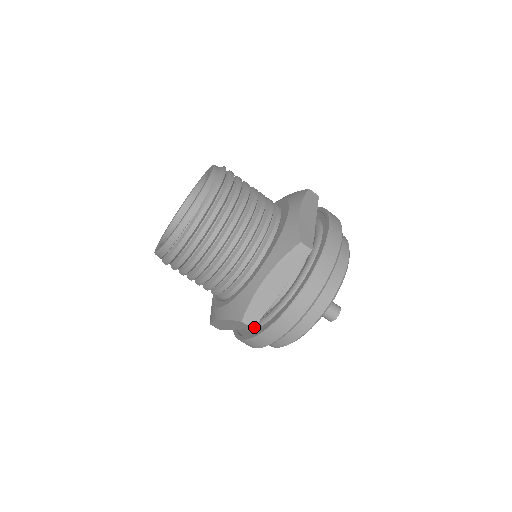
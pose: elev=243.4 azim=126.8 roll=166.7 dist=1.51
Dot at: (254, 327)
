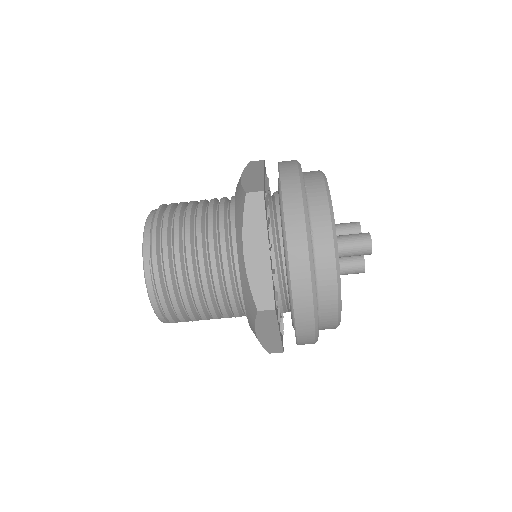
Dot at: (292, 315)
